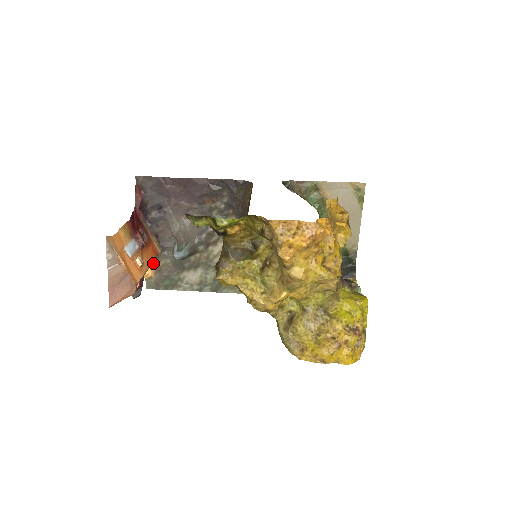
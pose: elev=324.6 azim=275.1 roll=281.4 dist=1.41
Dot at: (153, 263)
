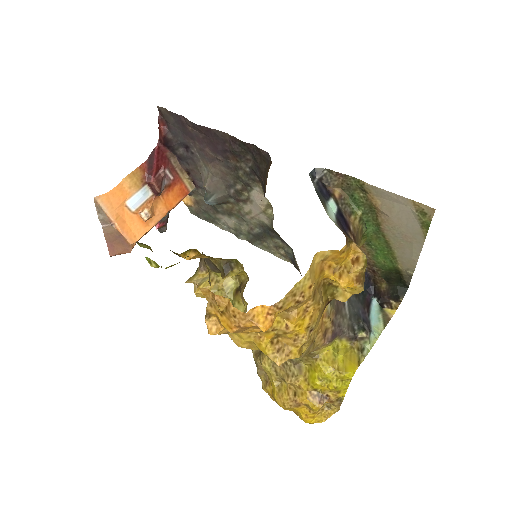
Dot at: (190, 195)
